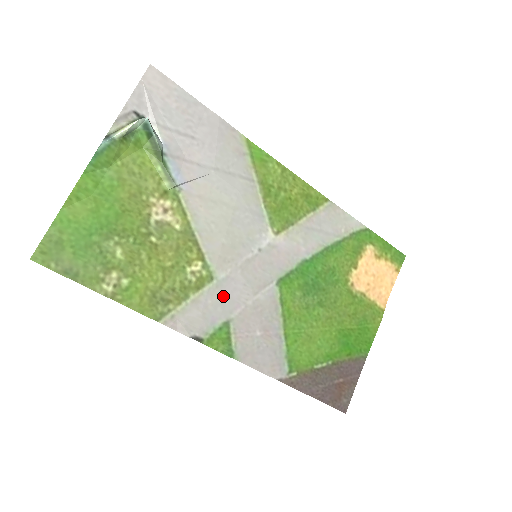
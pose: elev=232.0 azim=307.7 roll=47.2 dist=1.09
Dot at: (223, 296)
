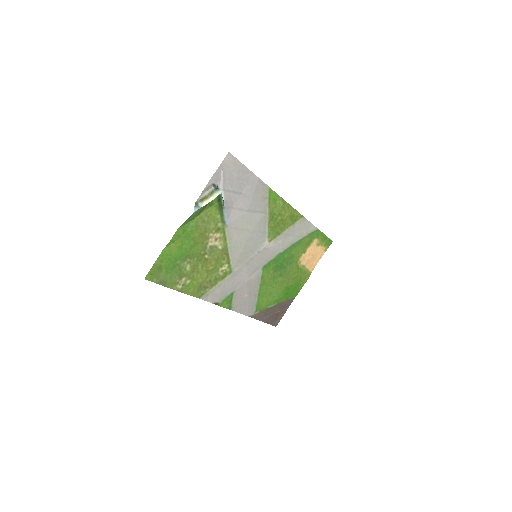
Dot at: (234, 280)
